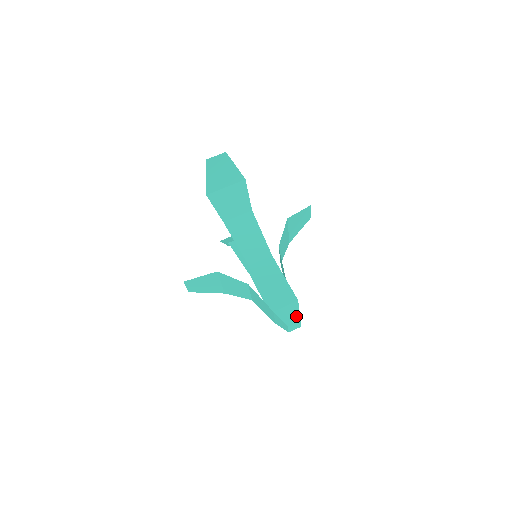
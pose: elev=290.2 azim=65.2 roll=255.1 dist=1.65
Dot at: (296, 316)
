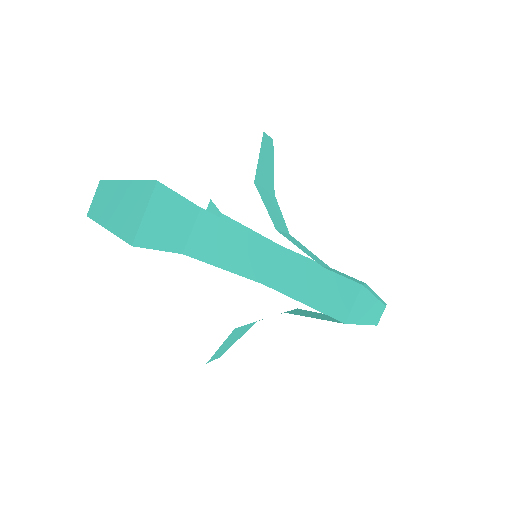
Dot at: (376, 305)
